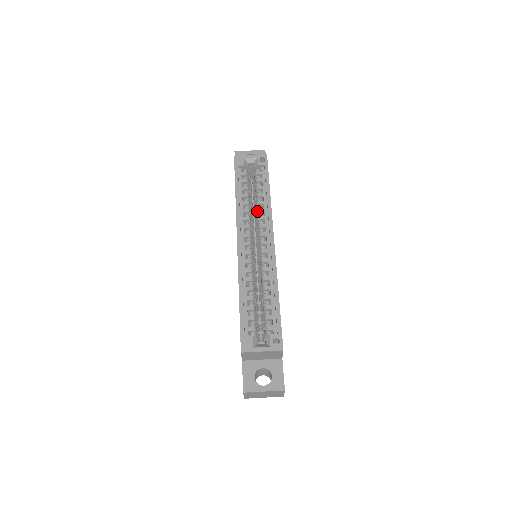
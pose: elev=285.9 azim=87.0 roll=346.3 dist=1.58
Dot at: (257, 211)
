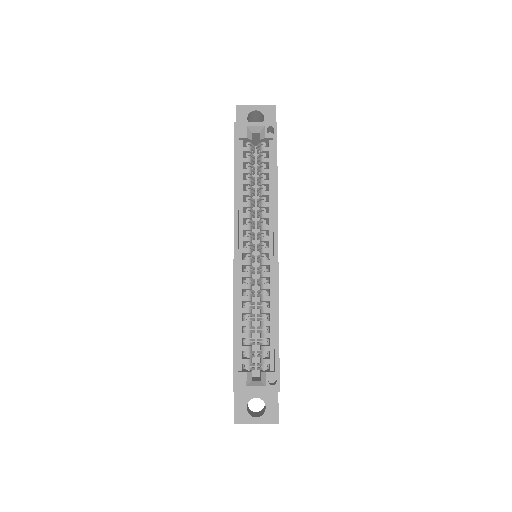
Dot at: (260, 205)
